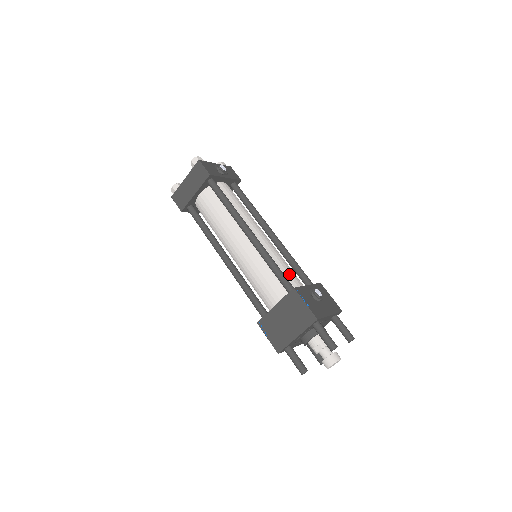
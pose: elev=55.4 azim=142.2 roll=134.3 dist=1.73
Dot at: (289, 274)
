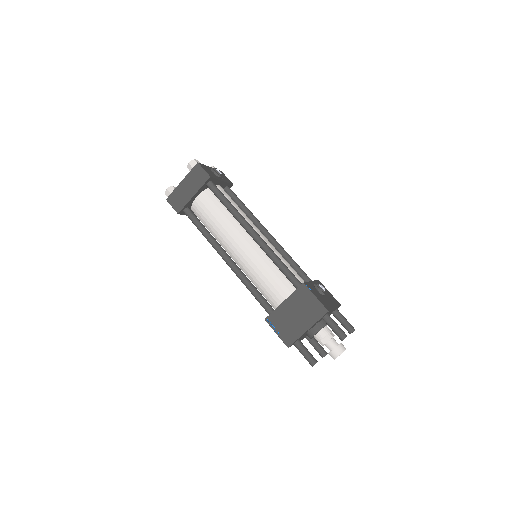
Dot at: (293, 271)
